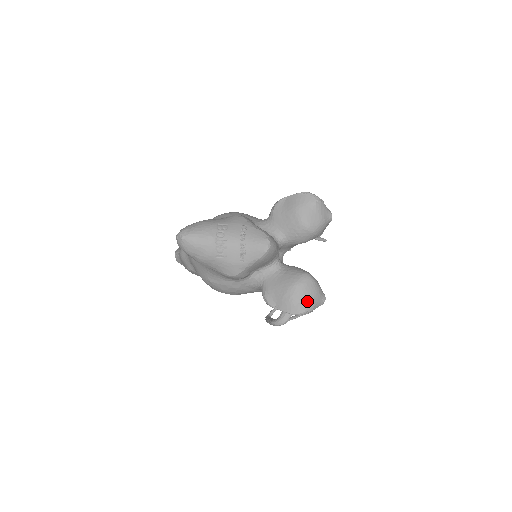
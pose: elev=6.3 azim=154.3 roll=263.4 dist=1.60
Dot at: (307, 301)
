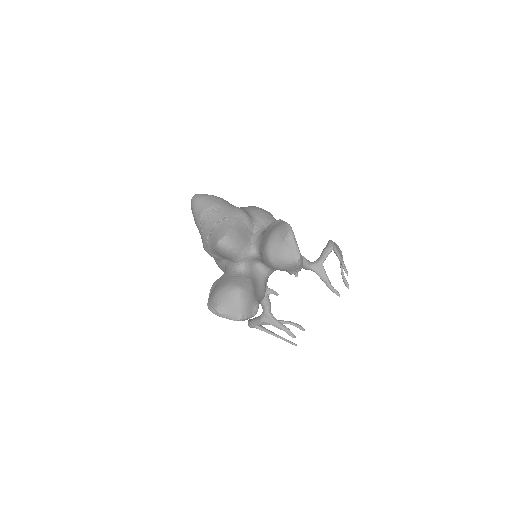
Dot at: (219, 305)
